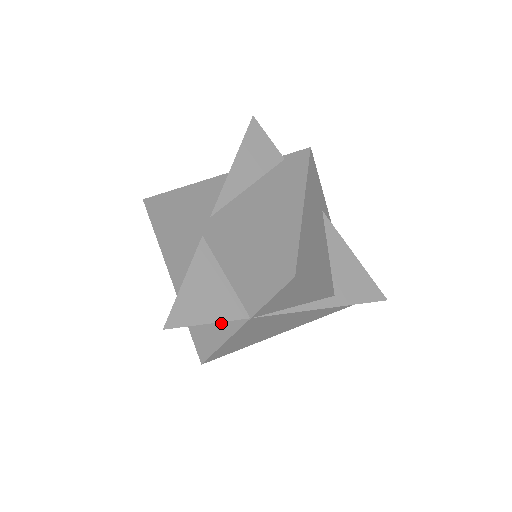
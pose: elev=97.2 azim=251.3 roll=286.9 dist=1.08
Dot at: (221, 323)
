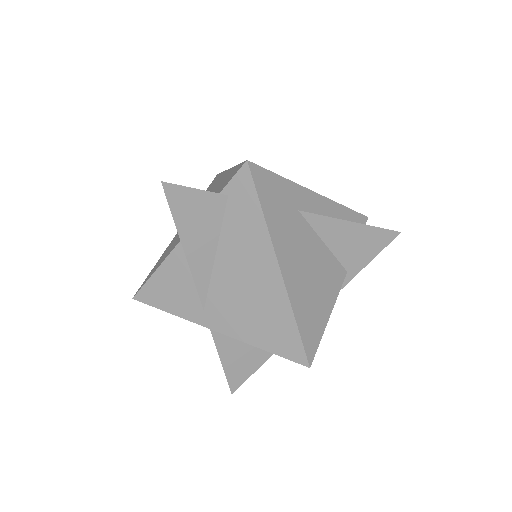
Dot at: occluded
